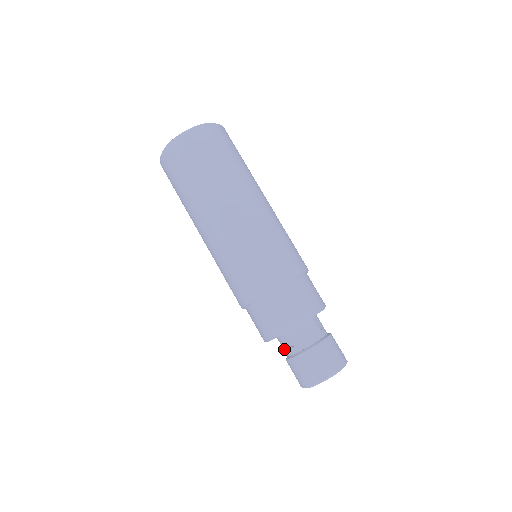
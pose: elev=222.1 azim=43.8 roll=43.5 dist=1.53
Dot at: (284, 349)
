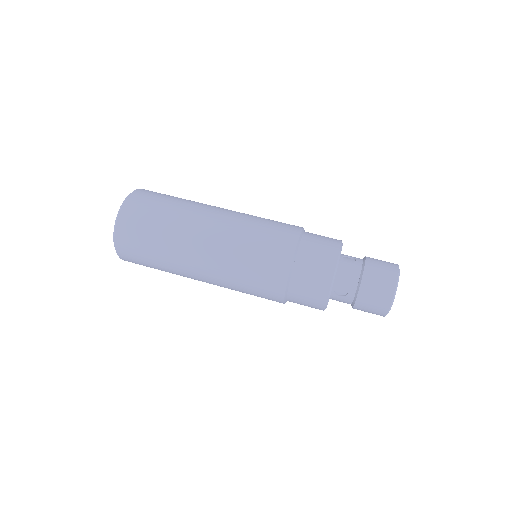
Dot at: (343, 302)
